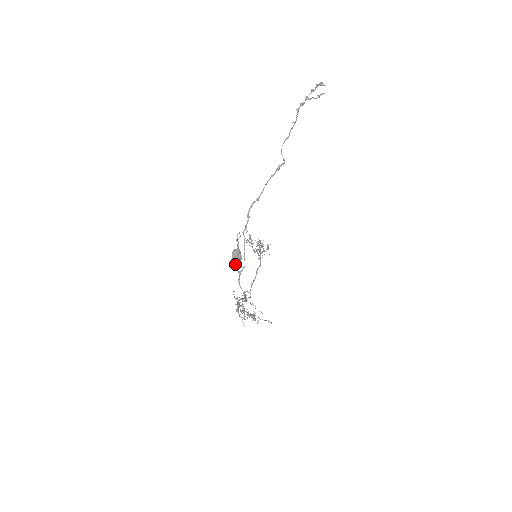
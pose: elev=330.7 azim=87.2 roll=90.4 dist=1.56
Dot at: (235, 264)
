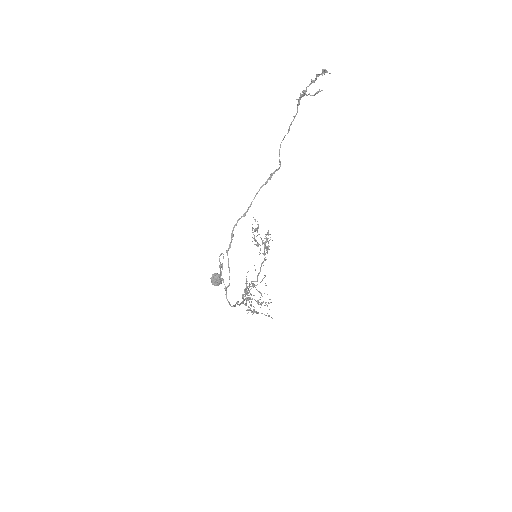
Dot at: (222, 279)
